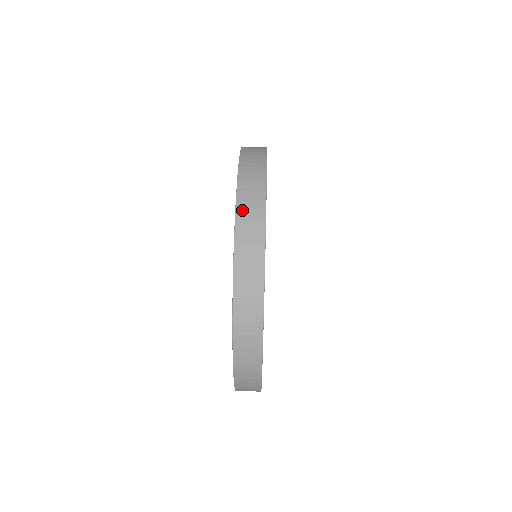
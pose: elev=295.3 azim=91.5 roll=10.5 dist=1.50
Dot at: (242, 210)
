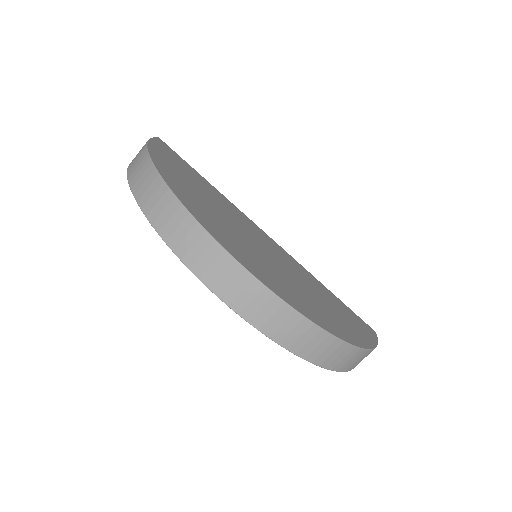
Dot at: (205, 274)
